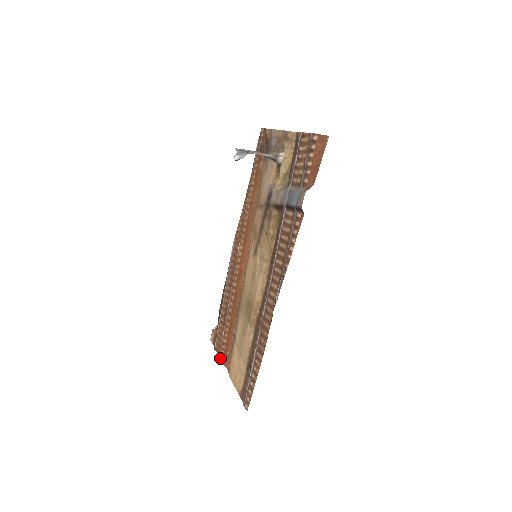
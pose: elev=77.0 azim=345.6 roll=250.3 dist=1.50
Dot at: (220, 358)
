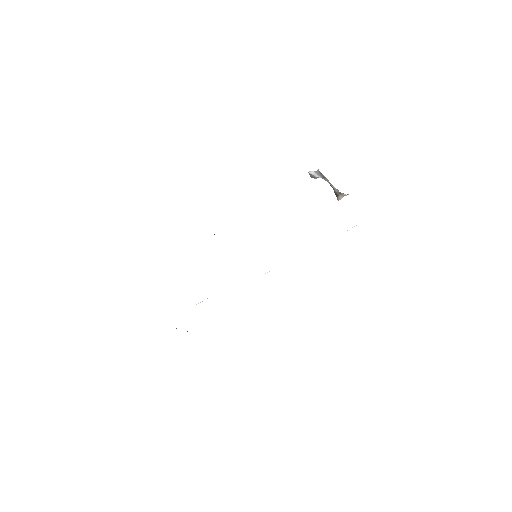
Dot at: occluded
